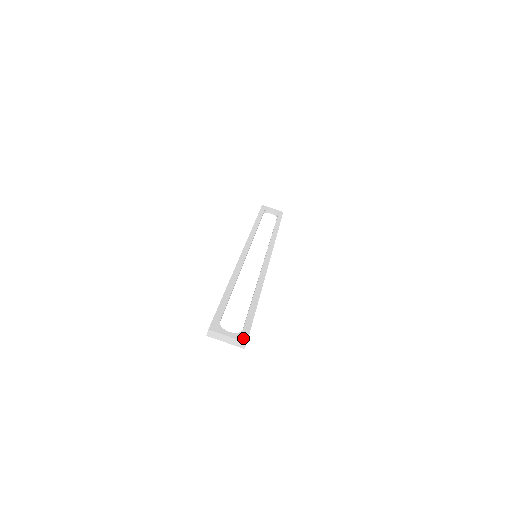
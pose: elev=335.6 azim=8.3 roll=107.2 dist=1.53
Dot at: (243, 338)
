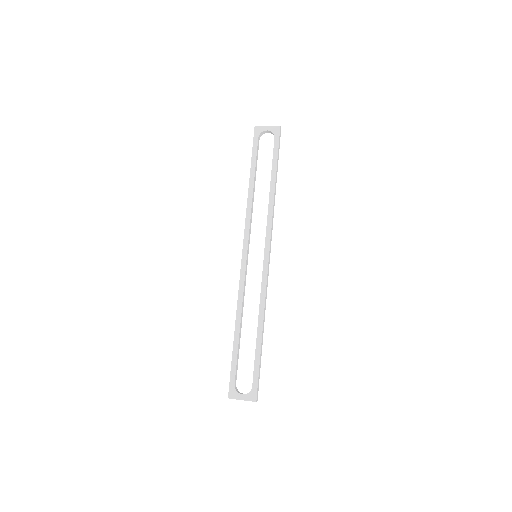
Dot at: (253, 398)
